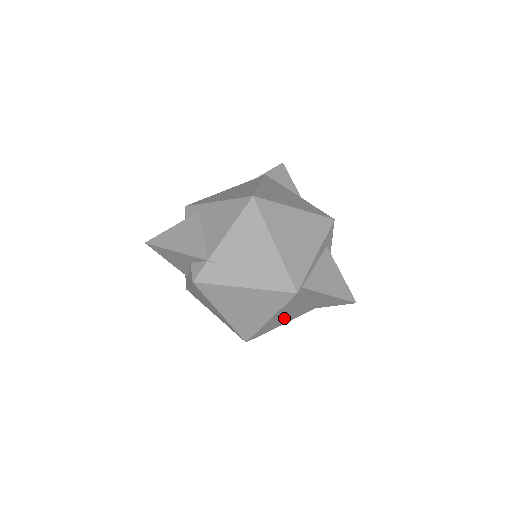
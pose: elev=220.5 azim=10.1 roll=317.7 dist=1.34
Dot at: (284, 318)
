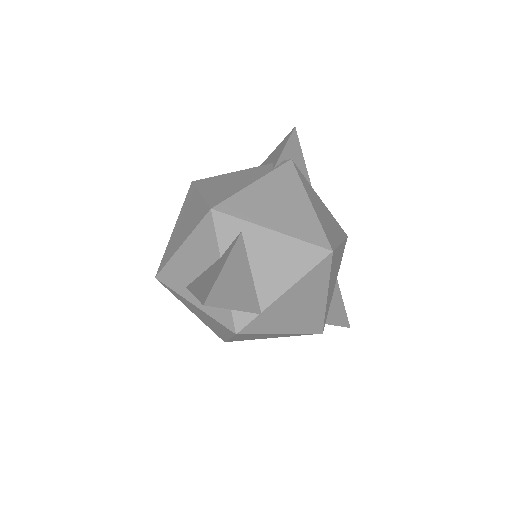
Dot at: occluded
